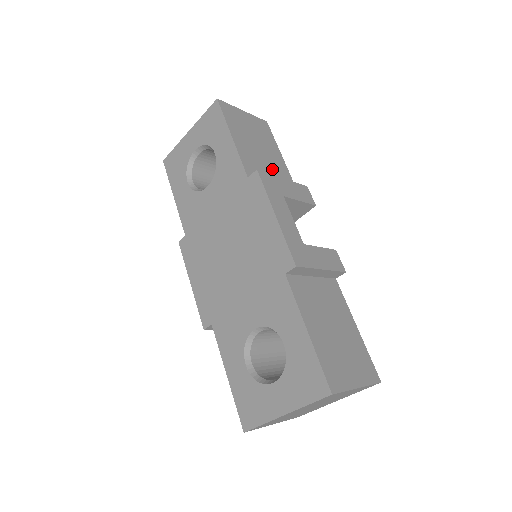
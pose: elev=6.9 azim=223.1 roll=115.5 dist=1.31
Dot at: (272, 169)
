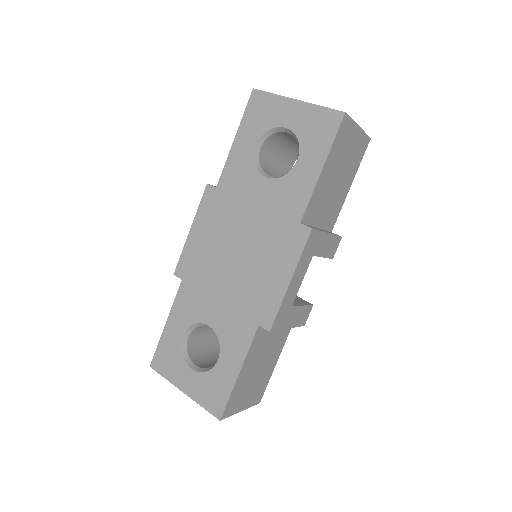
Dot at: (330, 206)
